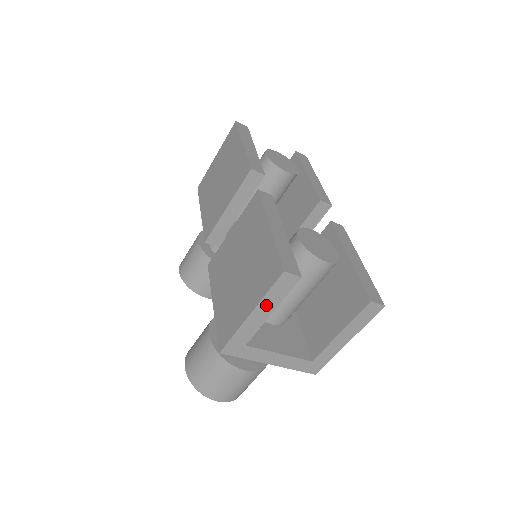
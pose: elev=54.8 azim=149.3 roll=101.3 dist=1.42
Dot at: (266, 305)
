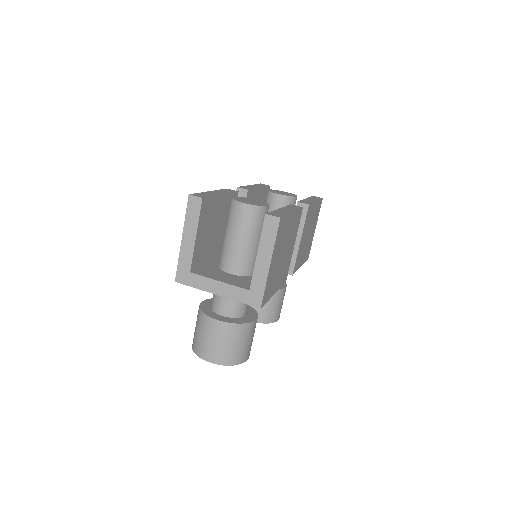
Dot at: (189, 228)
